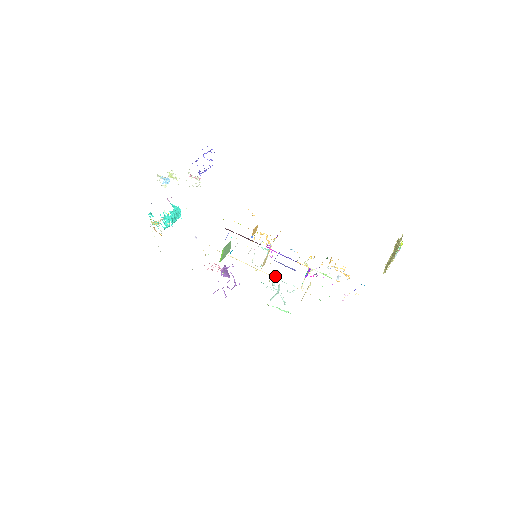
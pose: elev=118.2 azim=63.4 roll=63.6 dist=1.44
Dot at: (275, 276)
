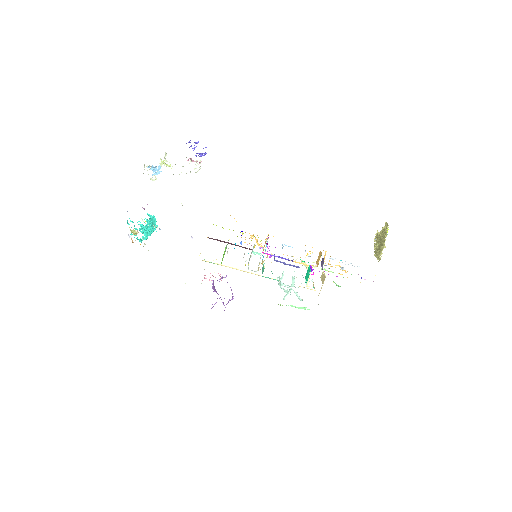
Dot at: (282, 273)
